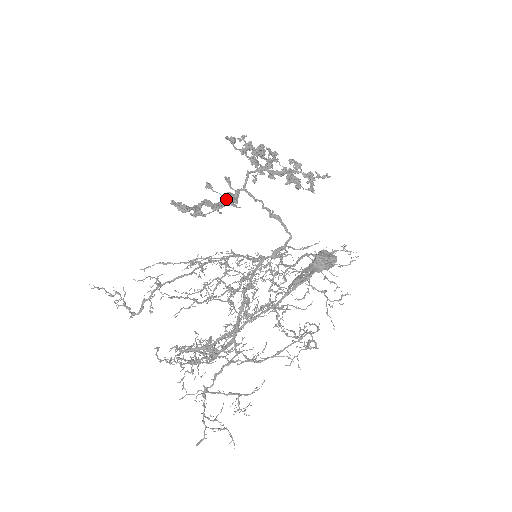
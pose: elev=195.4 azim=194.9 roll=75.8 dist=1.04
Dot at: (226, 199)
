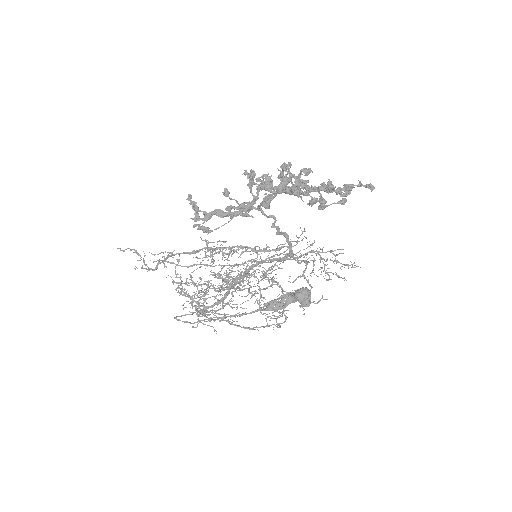
Dot at: (240, 208)
